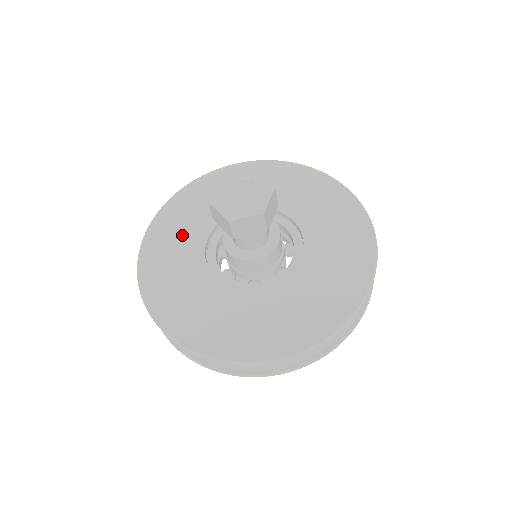
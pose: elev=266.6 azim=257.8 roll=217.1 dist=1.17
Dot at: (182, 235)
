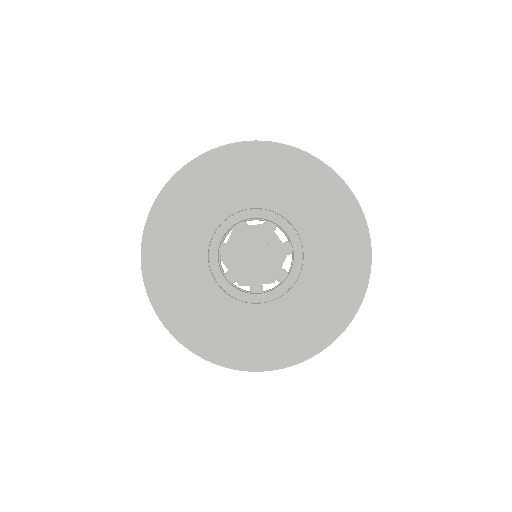
Dot at: (198, 305)
